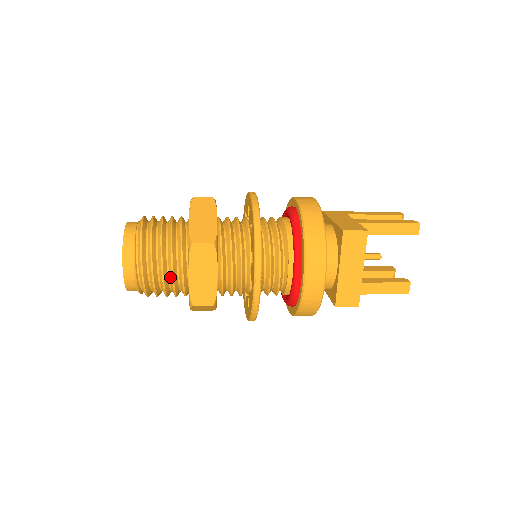
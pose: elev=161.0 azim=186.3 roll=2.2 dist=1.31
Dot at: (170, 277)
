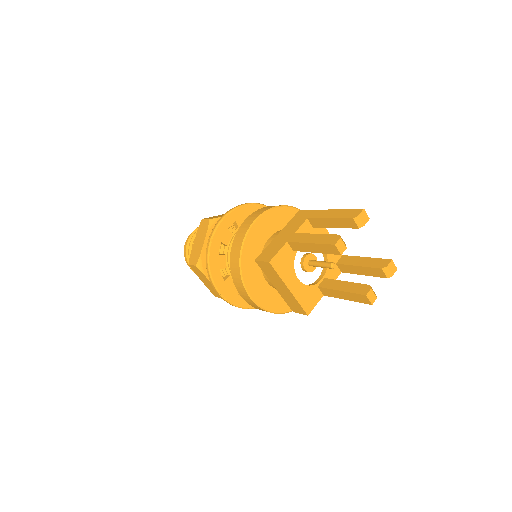
Dot at: occluded
